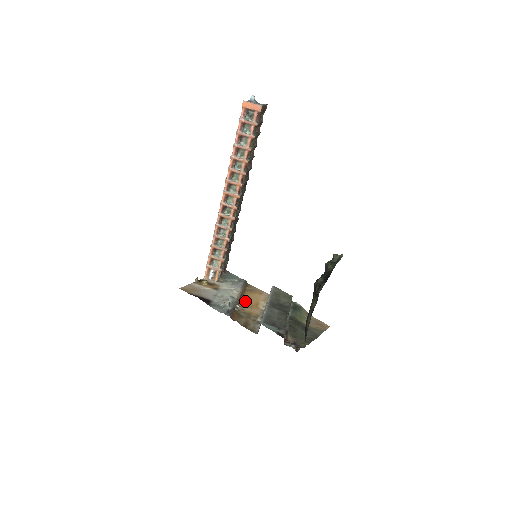
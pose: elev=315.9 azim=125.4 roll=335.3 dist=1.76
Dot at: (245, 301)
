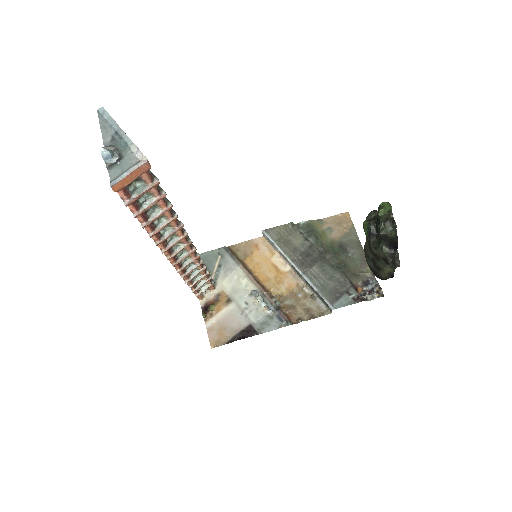
Dot at: (264, 279)
